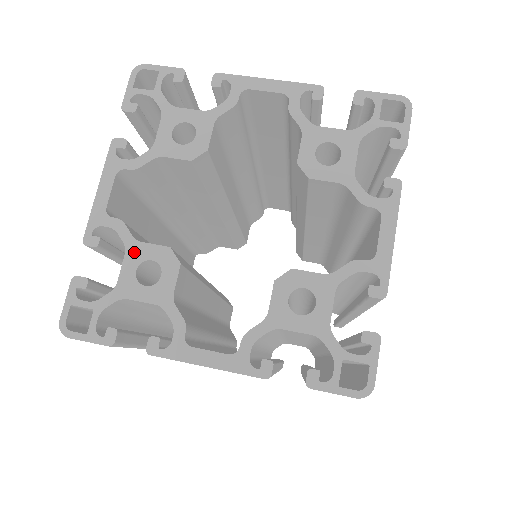
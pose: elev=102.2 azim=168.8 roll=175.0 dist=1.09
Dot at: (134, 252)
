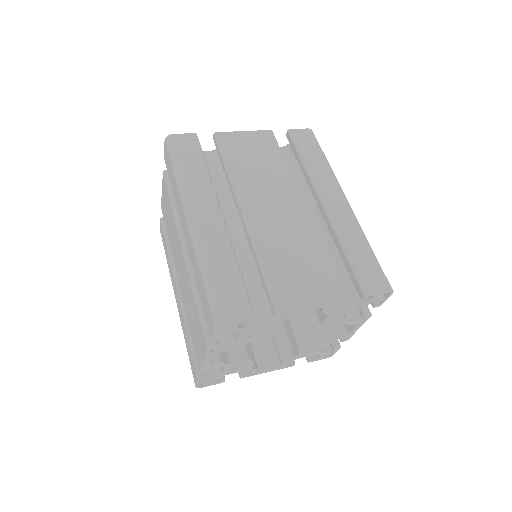
Dot at: occluded
